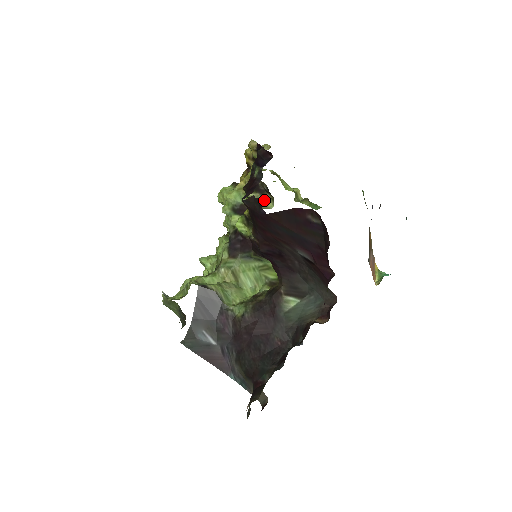
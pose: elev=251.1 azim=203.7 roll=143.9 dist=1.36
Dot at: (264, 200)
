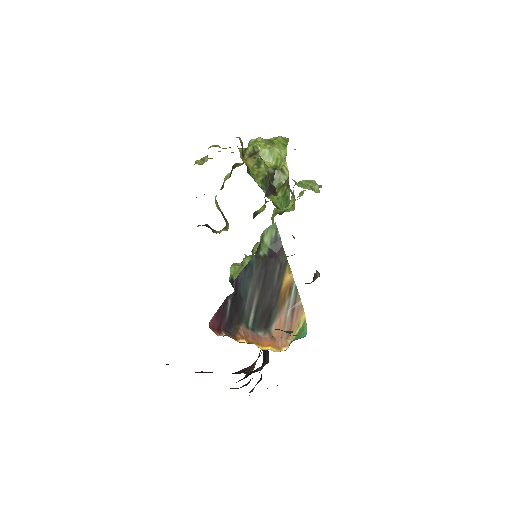
Dot at: occluded
